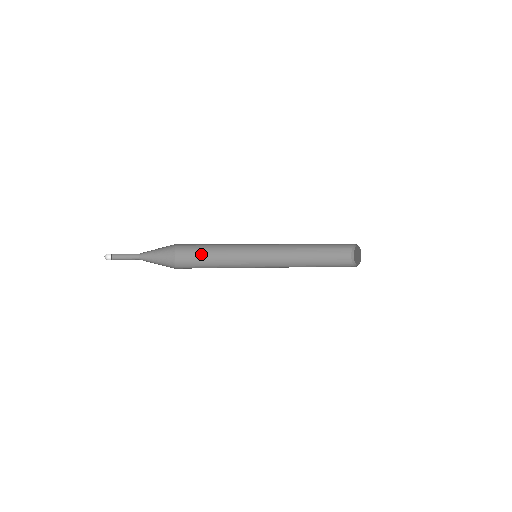
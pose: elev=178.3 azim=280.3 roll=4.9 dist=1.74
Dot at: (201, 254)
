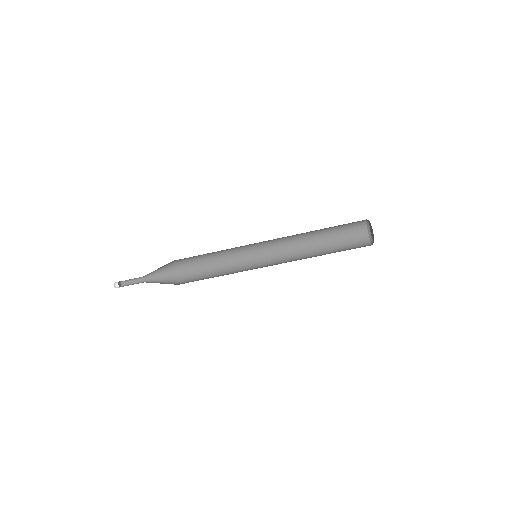
Dot at: (205, 277)
